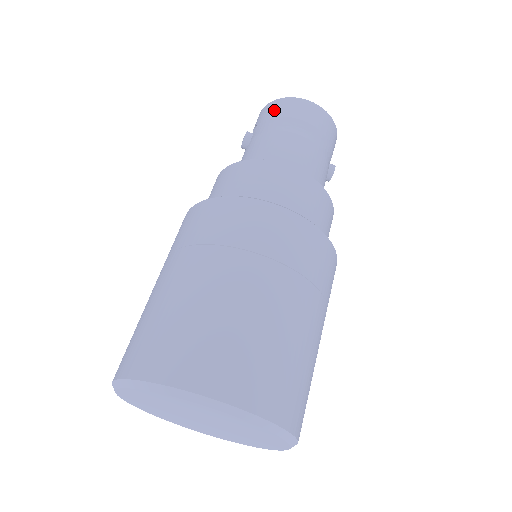
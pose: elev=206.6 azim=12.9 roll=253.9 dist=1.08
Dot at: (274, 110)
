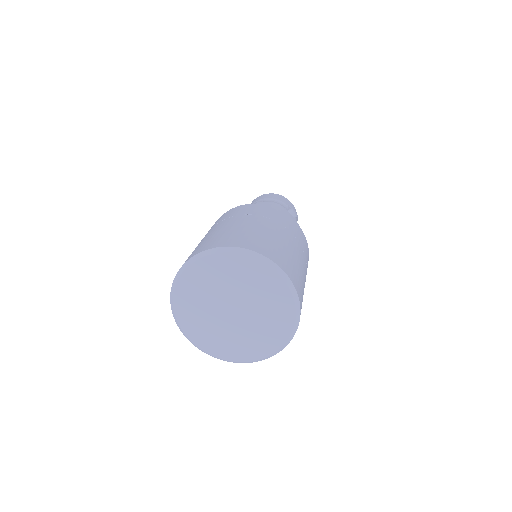
Dot at: occluded
